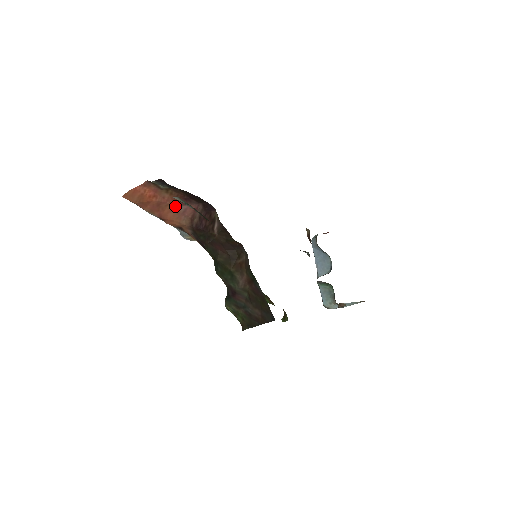
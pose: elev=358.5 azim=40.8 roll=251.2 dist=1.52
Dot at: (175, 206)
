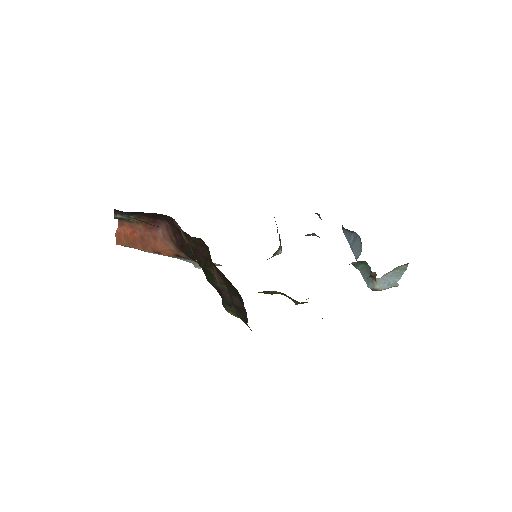
Dot at: (154, 234)
